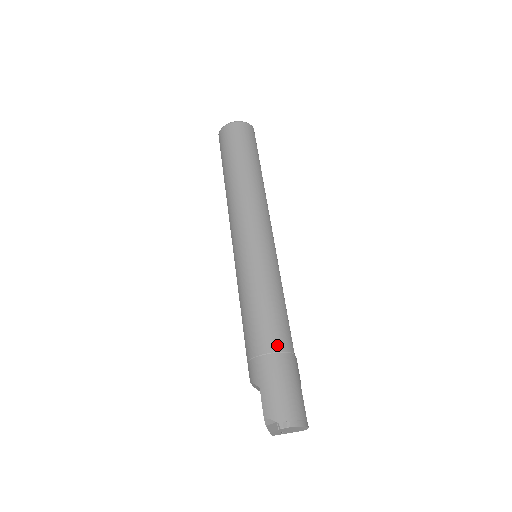
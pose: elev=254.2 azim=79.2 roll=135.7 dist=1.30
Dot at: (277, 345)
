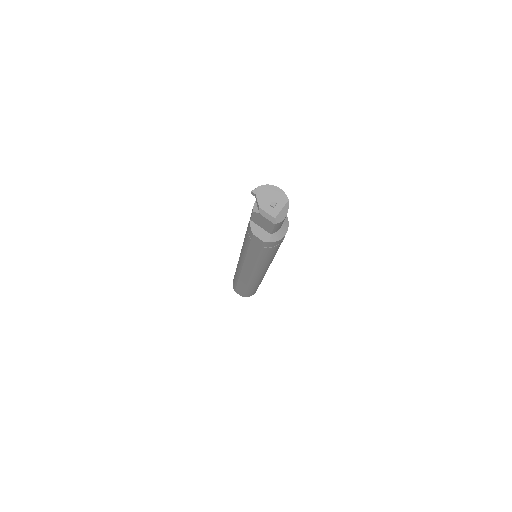
Dot at: occluded
